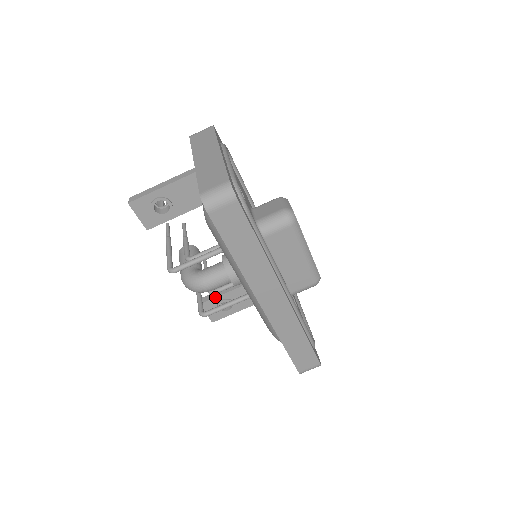
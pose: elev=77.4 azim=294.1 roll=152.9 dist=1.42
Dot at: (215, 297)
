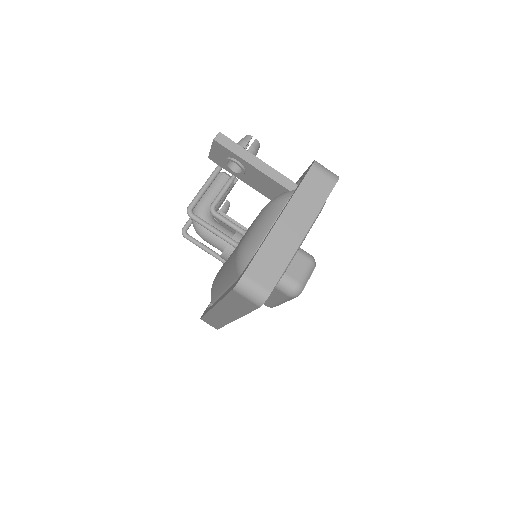
Dot at: occluded
